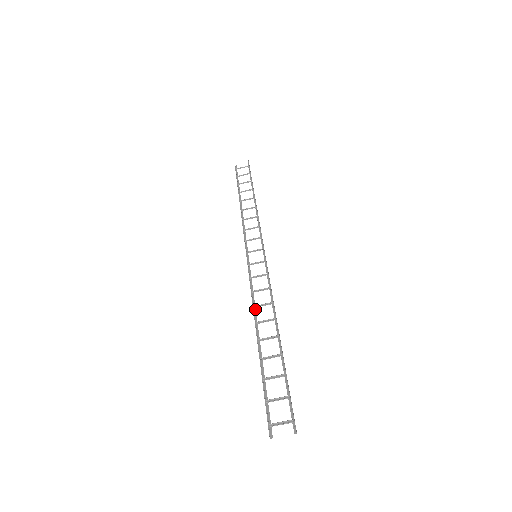
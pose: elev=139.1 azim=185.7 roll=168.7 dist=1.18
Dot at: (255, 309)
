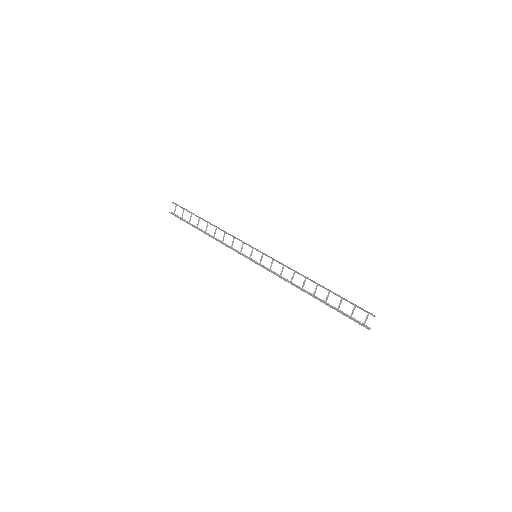
Dot at: (293, 283)
